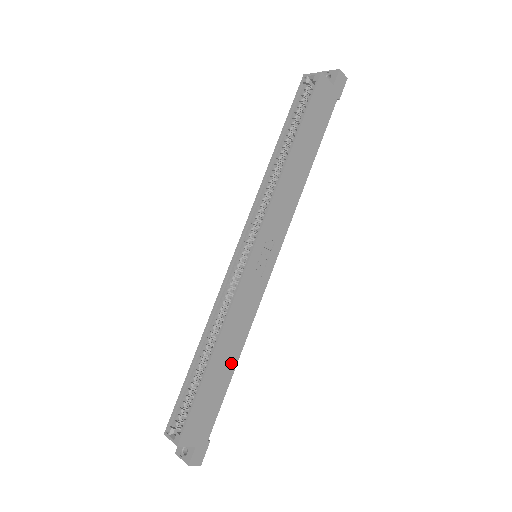
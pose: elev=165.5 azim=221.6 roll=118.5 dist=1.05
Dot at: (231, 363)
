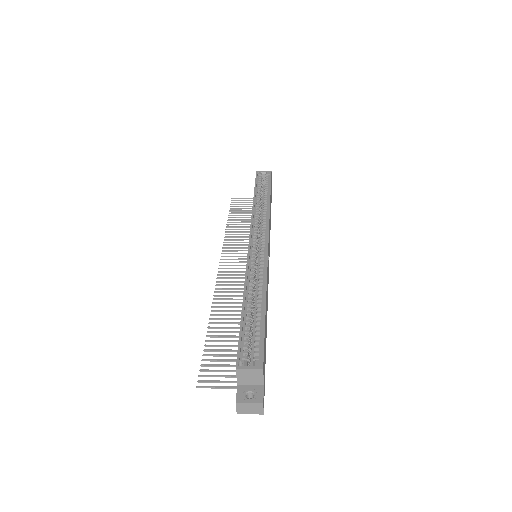
Dot at: (266, 321)
